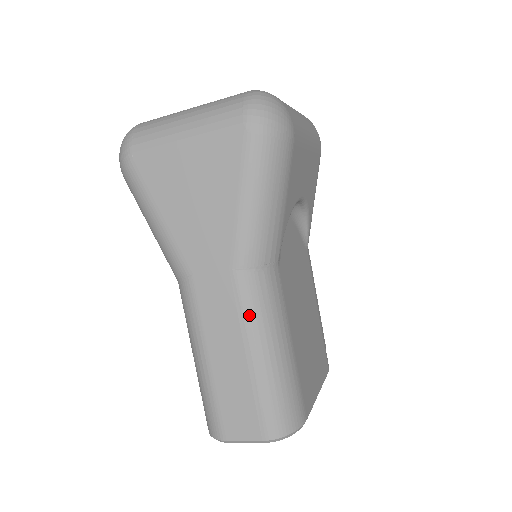
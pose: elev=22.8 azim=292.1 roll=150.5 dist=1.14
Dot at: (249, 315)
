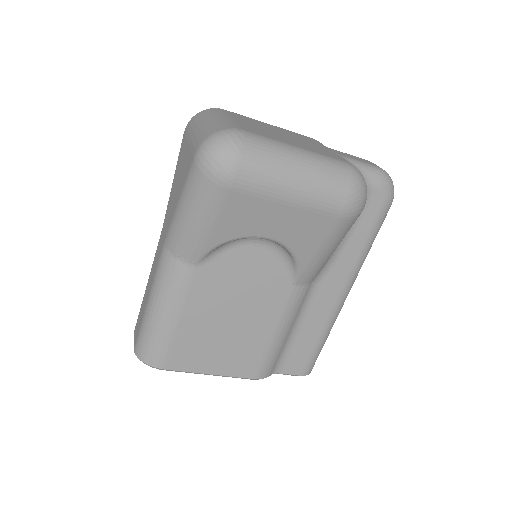
Dot at: (157, 277)
